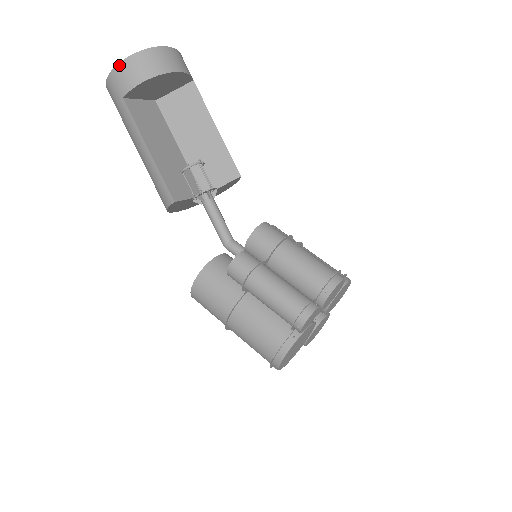
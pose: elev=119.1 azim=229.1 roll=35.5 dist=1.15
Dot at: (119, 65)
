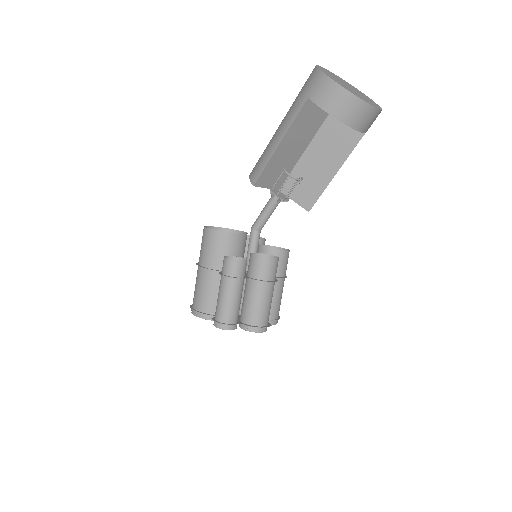
Dot at: (331, 81)
